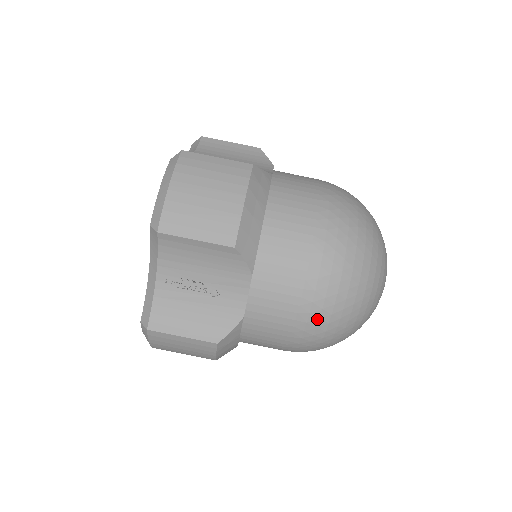
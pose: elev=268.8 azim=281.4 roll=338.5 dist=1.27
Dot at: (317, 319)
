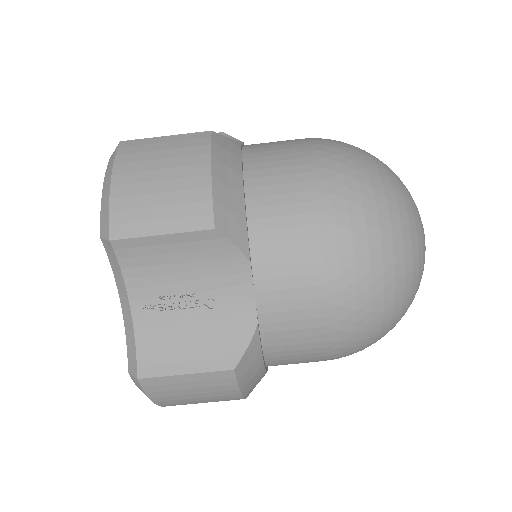
Dot at: (354, 297)
